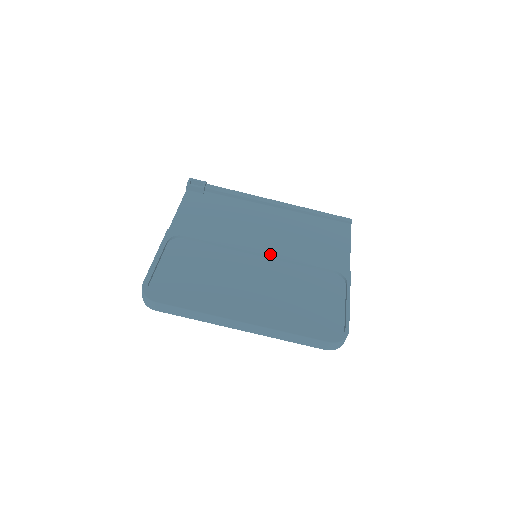
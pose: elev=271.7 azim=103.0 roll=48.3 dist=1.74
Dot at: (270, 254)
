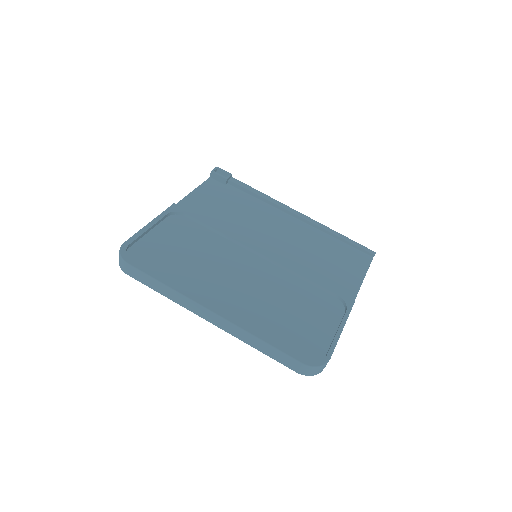
Dot at: (271, 257)
